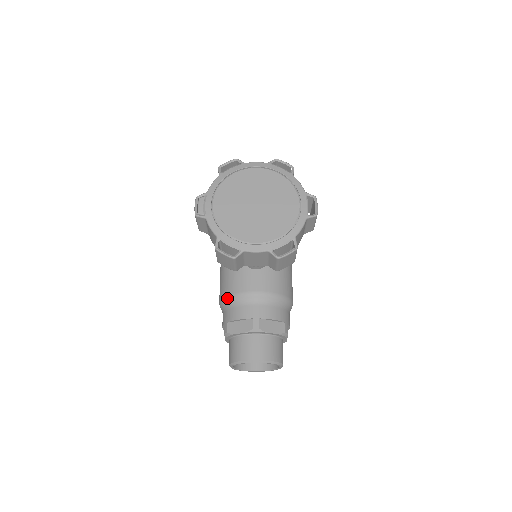
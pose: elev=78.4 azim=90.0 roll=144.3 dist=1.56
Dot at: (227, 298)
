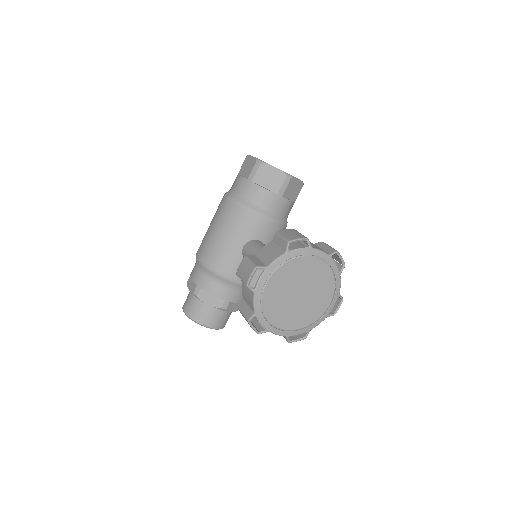
Dot at: (211, 271)
